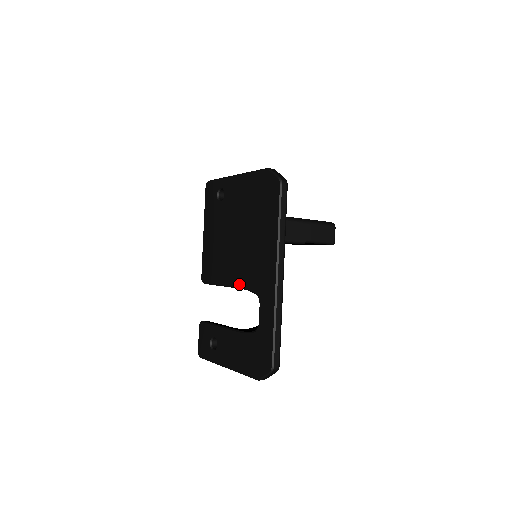
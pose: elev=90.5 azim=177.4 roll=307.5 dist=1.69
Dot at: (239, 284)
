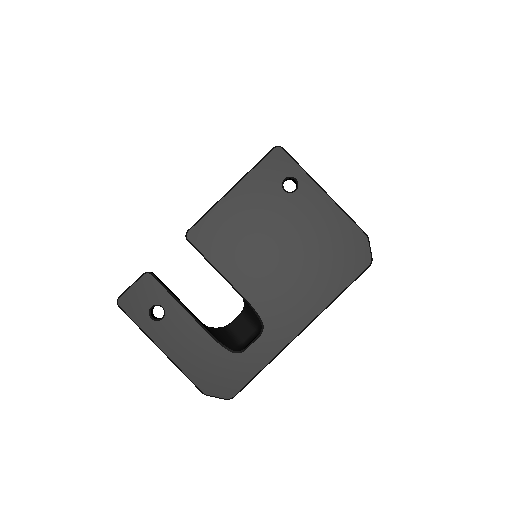
Dot at: (247, 294)
